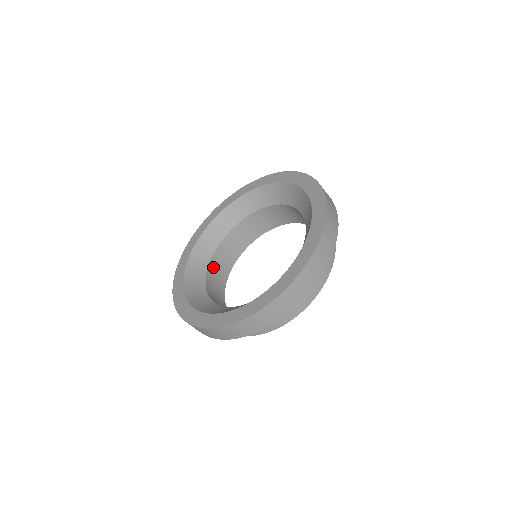
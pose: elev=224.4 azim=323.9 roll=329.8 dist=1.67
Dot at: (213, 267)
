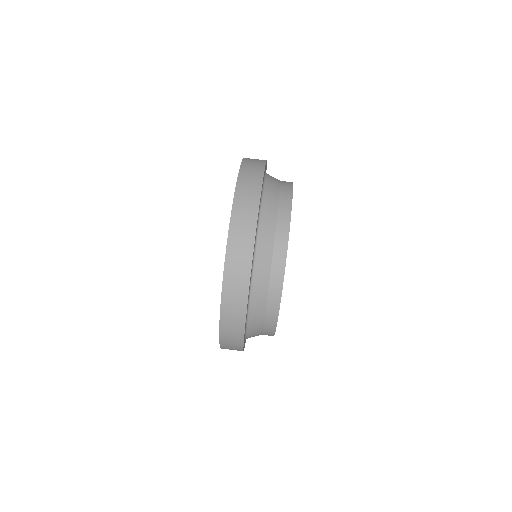
Dot at: occluded
